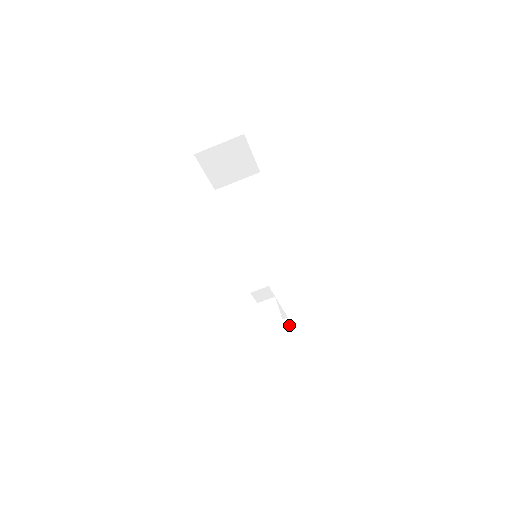
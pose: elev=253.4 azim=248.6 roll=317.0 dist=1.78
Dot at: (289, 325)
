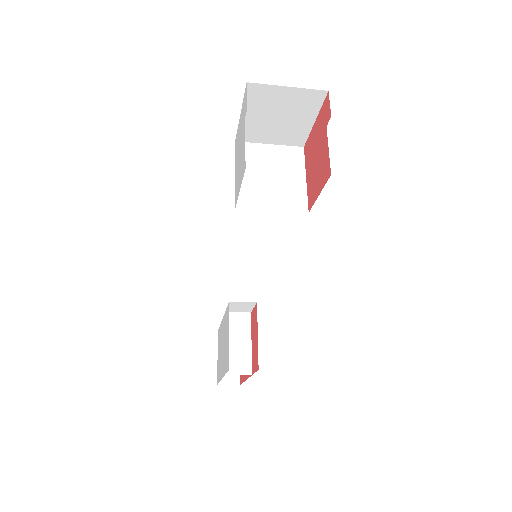
Dot at: occluded
